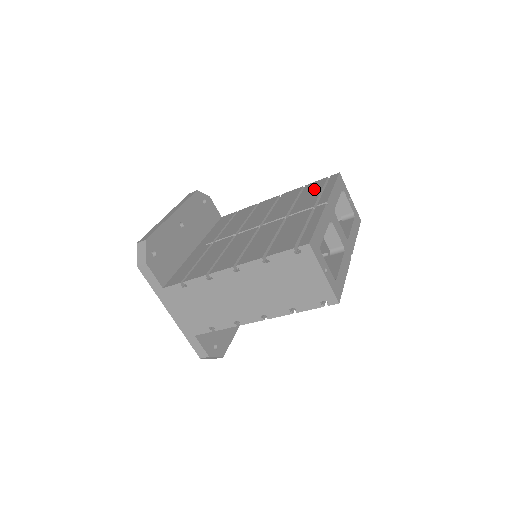
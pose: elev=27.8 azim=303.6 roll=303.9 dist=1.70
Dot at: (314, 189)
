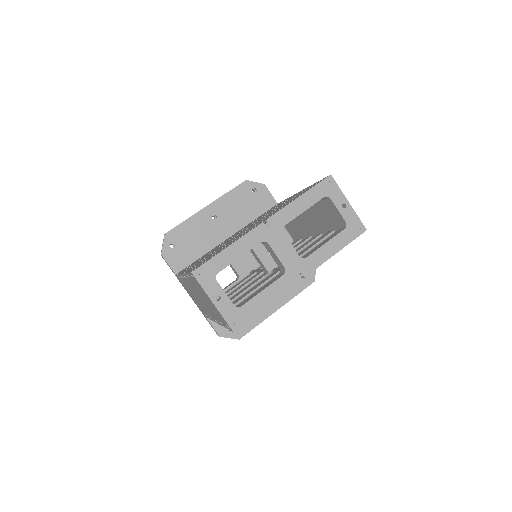
Dot at: (299, 194)
